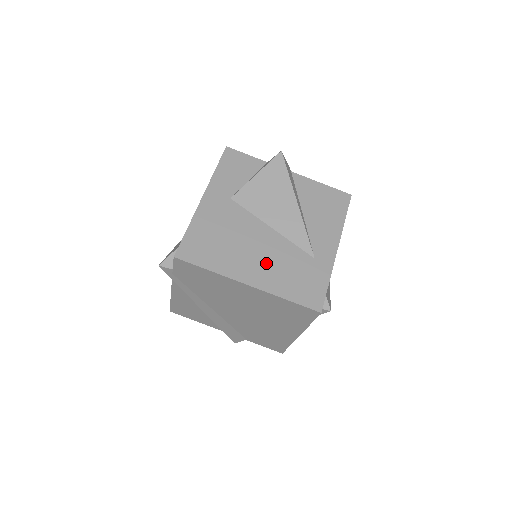
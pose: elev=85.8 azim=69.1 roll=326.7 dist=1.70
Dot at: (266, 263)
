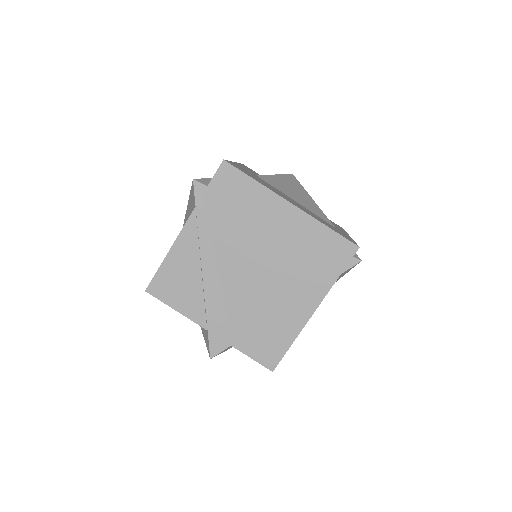
Dot at: occluded
